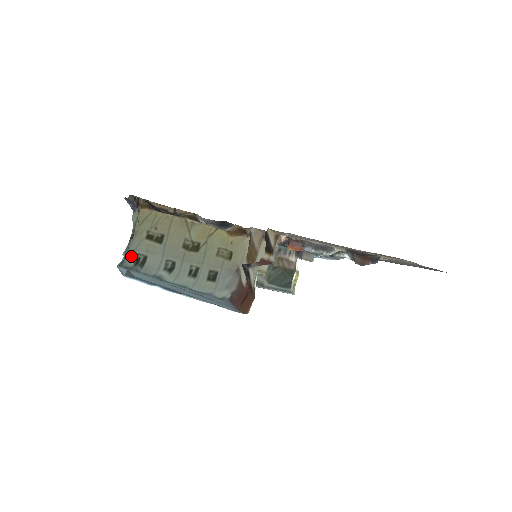
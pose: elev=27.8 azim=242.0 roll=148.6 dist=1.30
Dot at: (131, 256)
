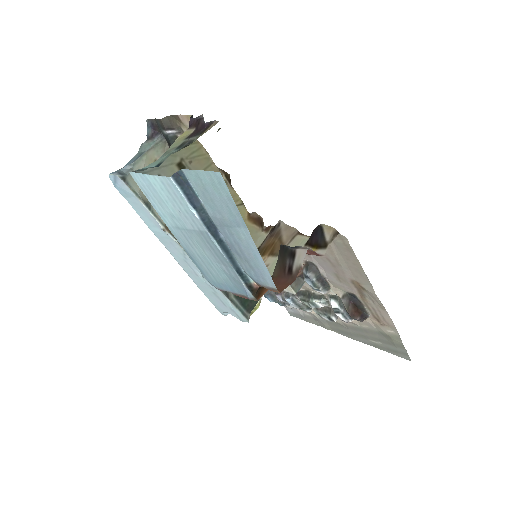
Dot at: (151, 172)
